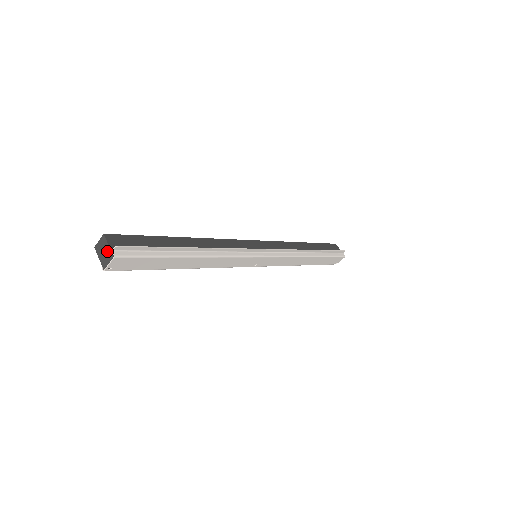
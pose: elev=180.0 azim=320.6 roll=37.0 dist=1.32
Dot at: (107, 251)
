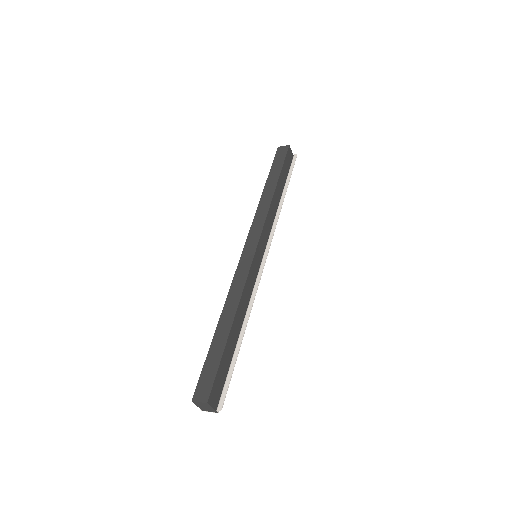
Dot at: (210, 409)
